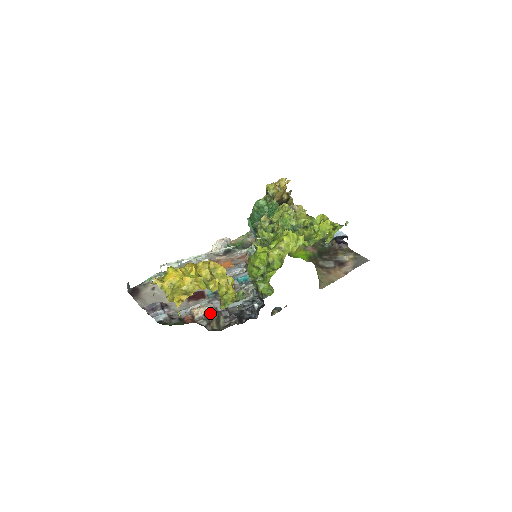
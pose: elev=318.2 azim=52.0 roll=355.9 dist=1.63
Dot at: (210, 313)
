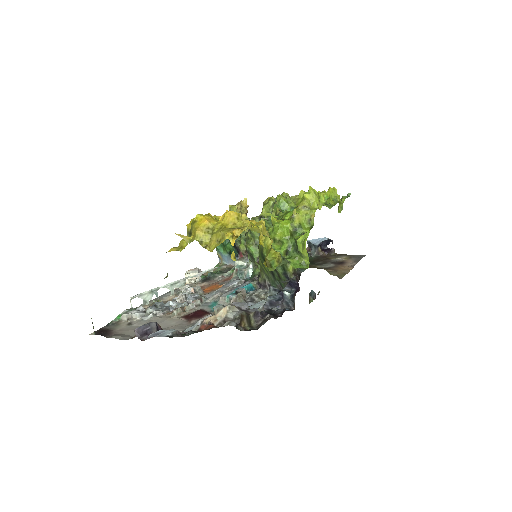
Dot at: (235, 312)
